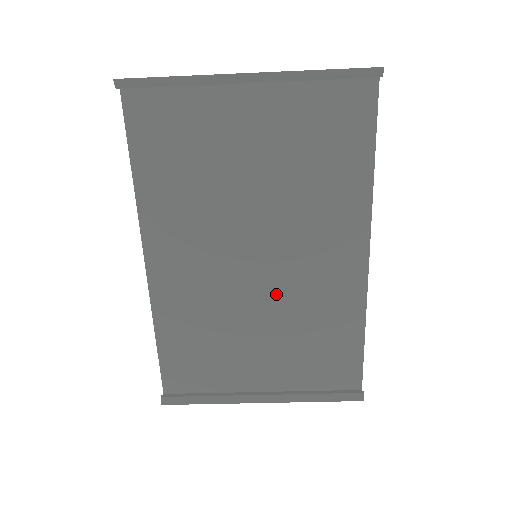
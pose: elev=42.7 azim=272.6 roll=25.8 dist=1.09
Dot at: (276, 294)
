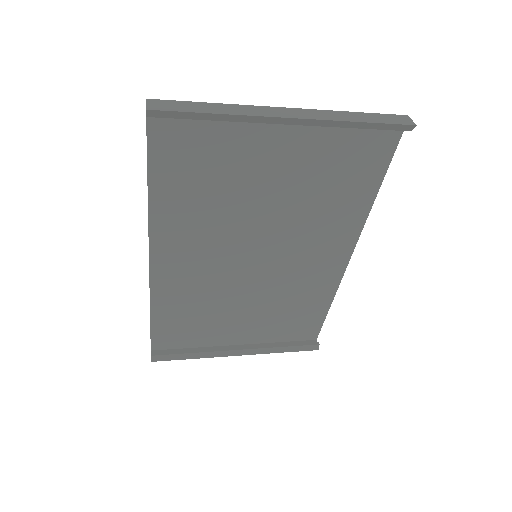
Dot at: (266, 282)
